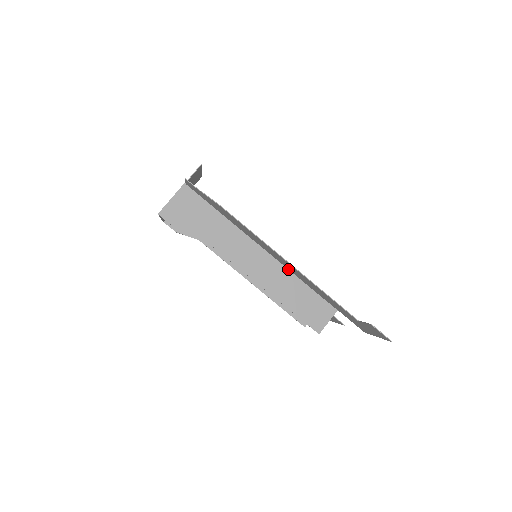
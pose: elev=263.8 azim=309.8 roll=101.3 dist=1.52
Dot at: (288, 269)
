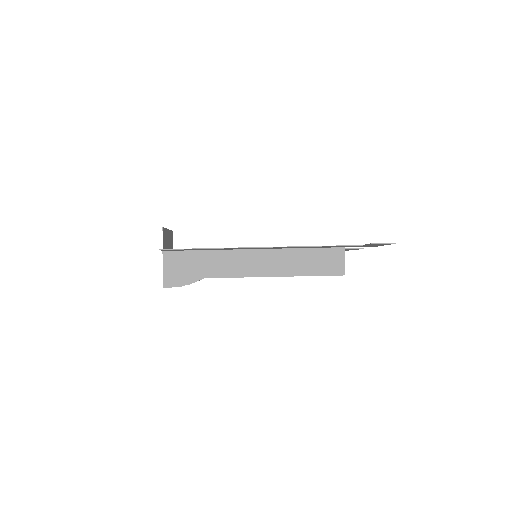
Dot at: (284, 248)
